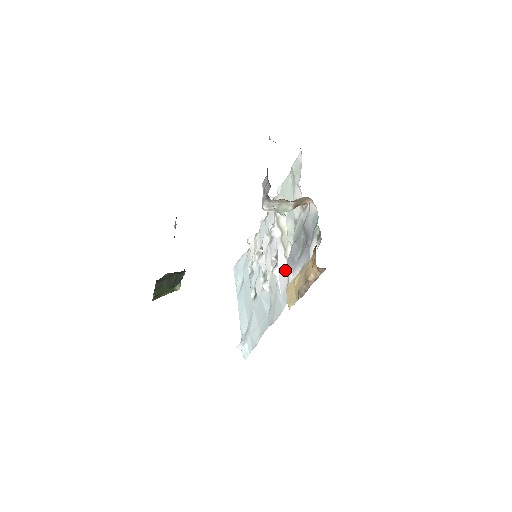
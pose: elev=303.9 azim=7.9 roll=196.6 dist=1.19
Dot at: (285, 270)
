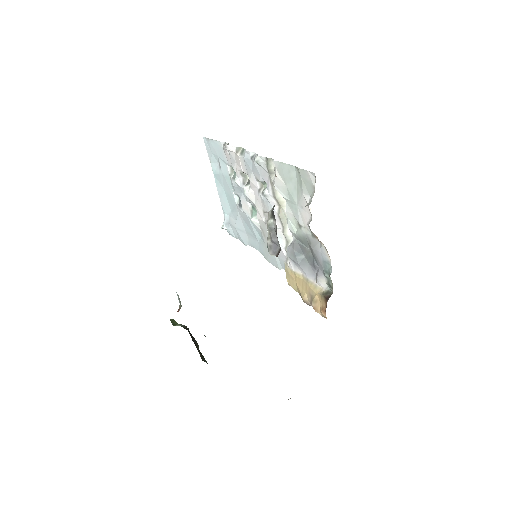
Dot at: (283, 246)
